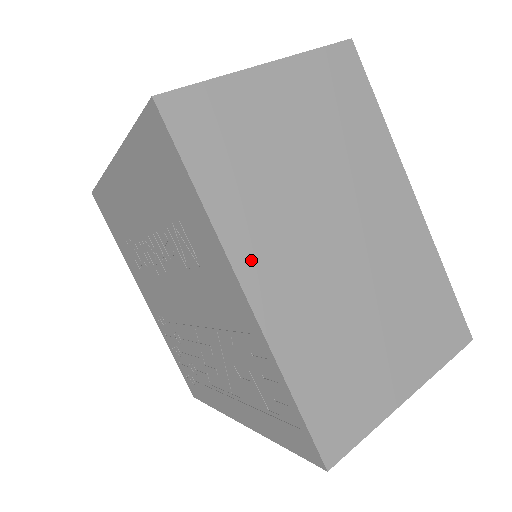
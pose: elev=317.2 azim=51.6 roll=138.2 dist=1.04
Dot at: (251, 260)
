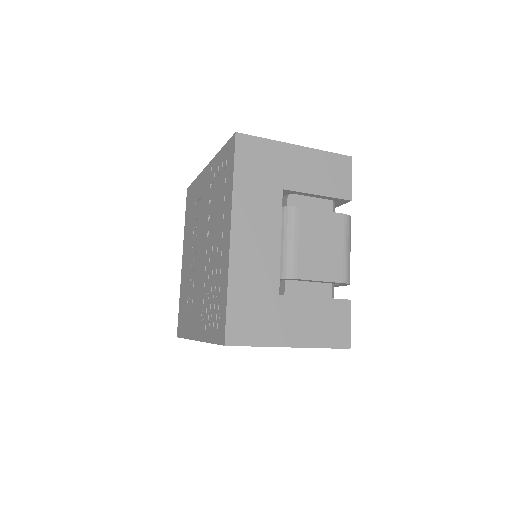
Dot at: occluded
